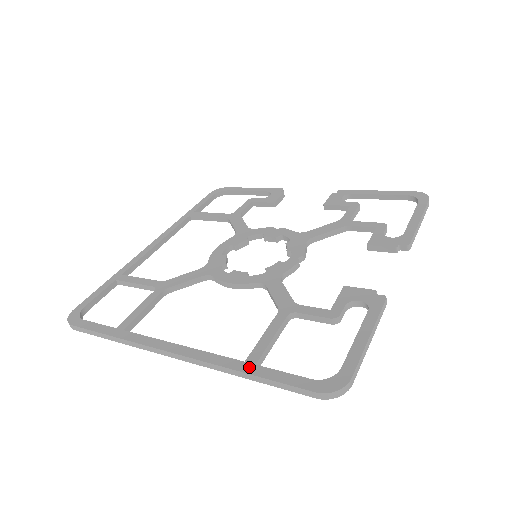
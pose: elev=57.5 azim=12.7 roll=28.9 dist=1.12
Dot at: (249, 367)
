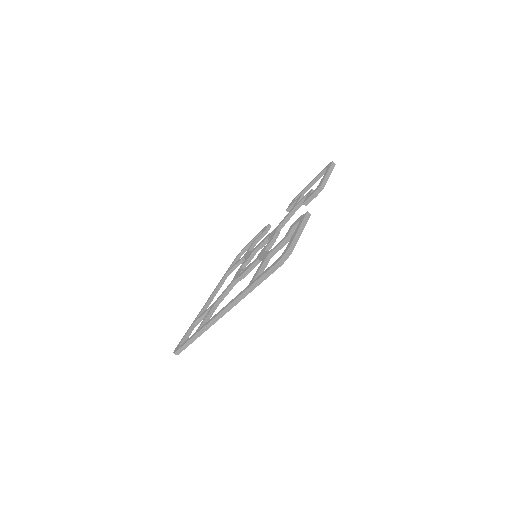
Dot at: (250, 285)
